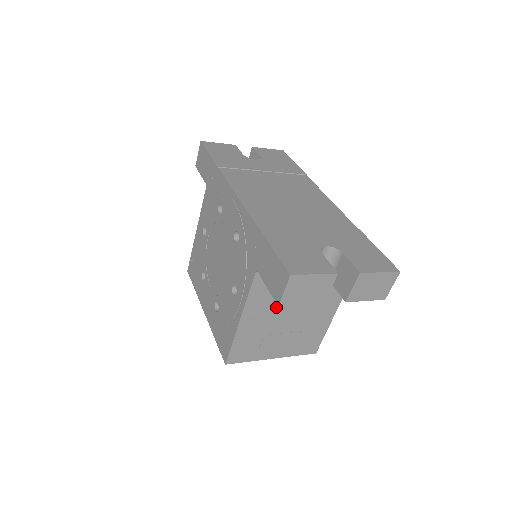
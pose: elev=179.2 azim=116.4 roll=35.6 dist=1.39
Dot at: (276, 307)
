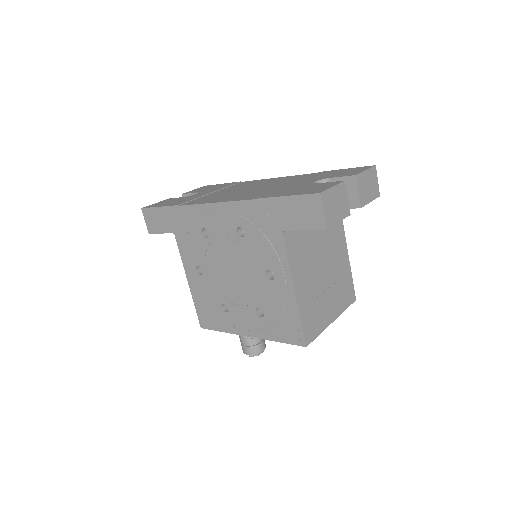
Dot at: (310, 264)
